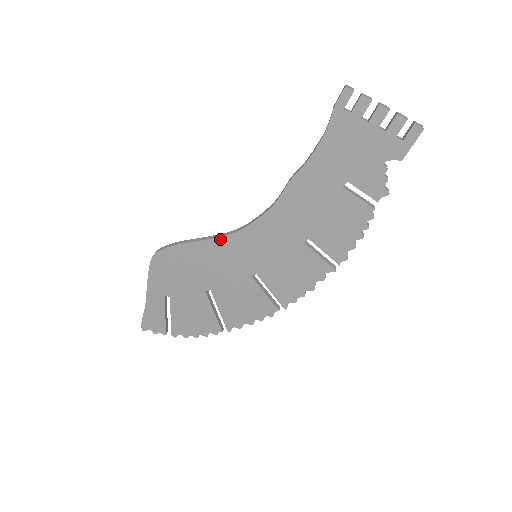
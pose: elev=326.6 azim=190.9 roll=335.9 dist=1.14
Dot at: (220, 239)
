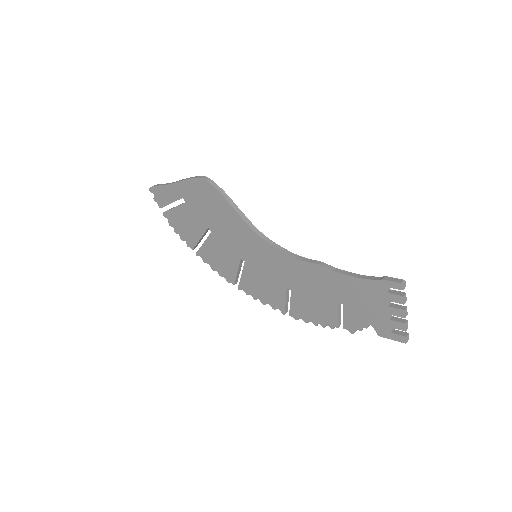
Dot at: (248, 227)
